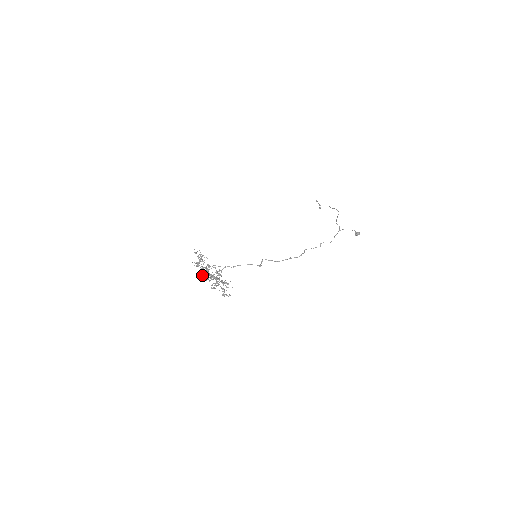
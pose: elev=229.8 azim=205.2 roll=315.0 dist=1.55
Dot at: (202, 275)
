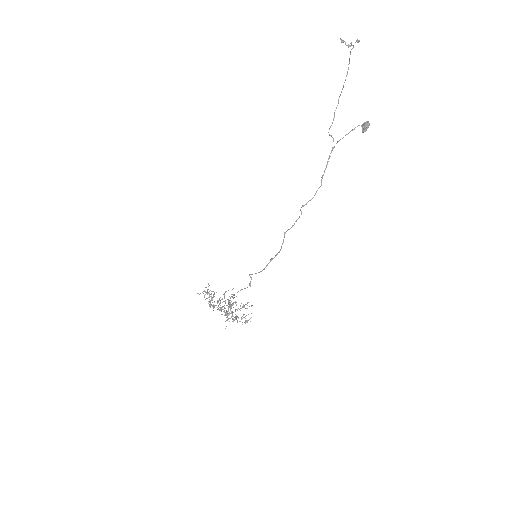
Dot at: occluded
